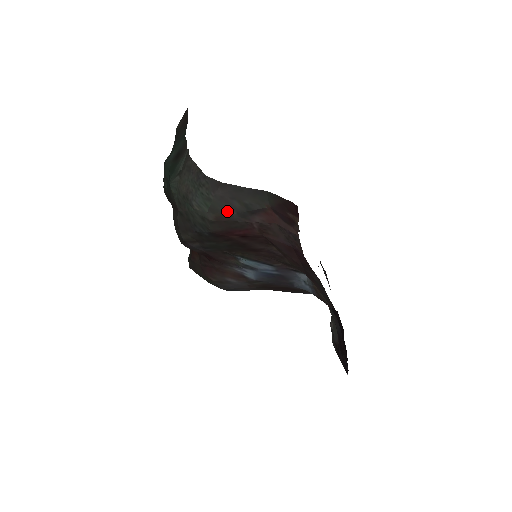
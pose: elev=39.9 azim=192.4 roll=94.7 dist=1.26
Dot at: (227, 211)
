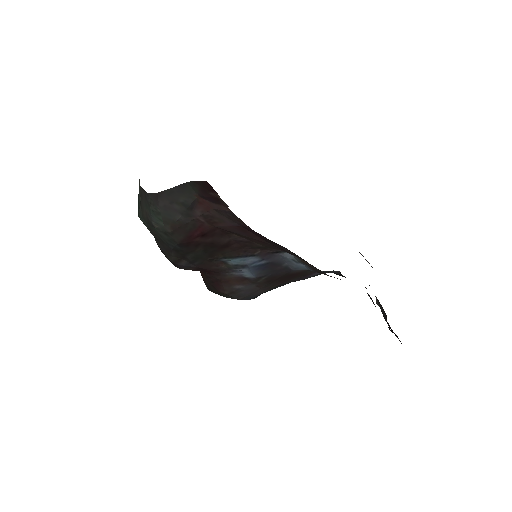
Dot at: (175, 217)
